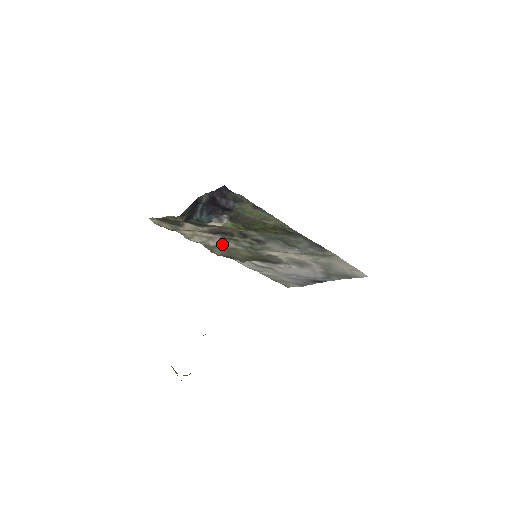
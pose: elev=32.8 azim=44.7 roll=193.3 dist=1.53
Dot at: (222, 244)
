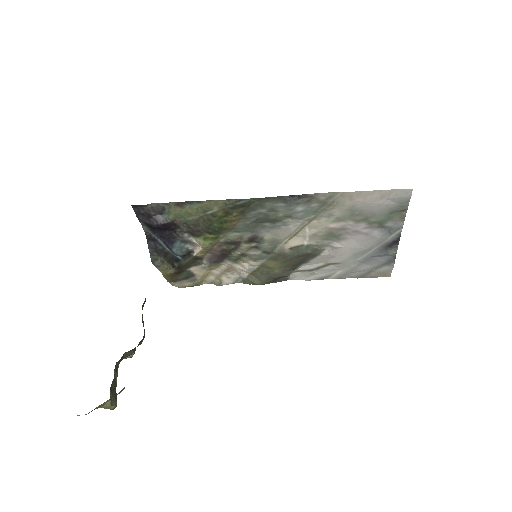
Dot at: (245, 269)
